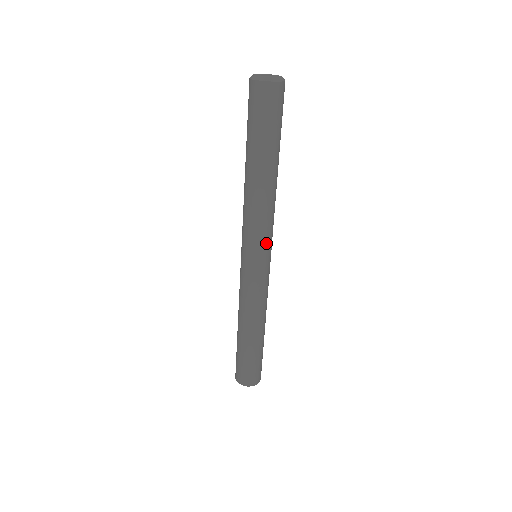
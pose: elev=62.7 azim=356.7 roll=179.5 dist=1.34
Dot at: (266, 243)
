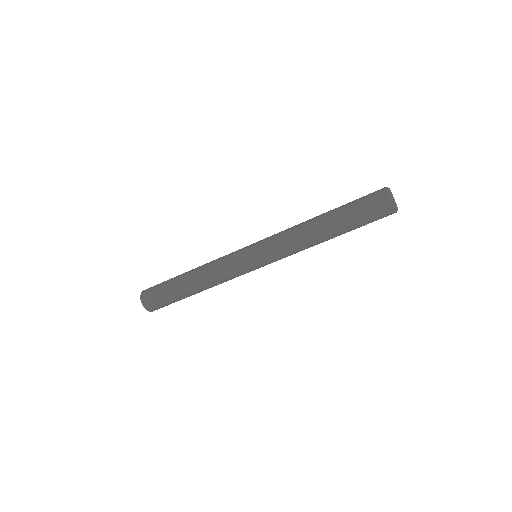
Dot at: (274, 260)
